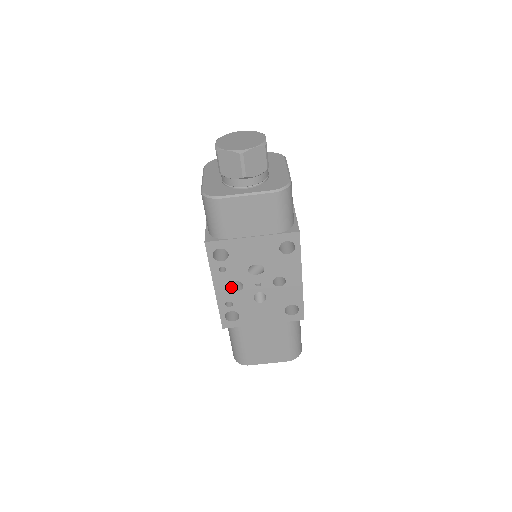
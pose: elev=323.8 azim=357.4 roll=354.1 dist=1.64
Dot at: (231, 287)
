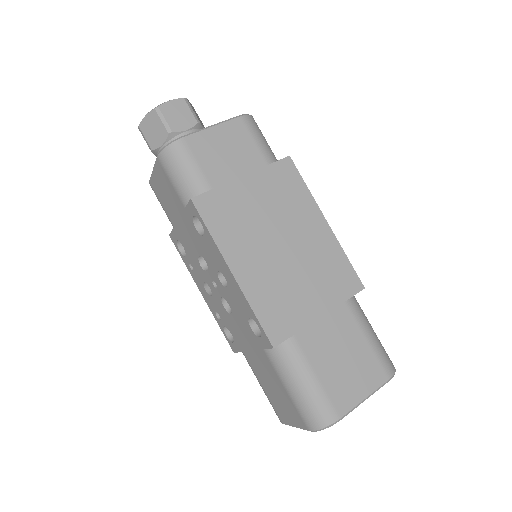
Dot at: occluded
